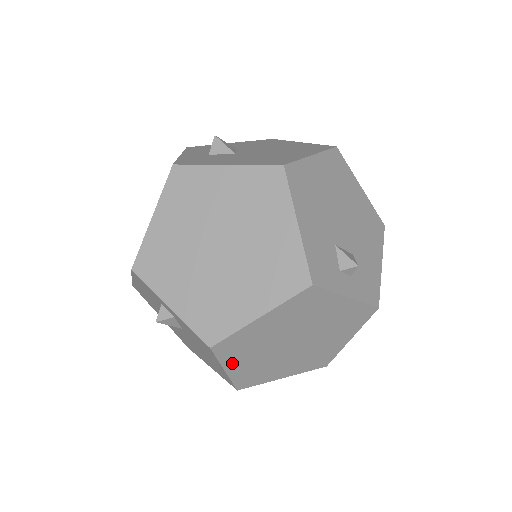
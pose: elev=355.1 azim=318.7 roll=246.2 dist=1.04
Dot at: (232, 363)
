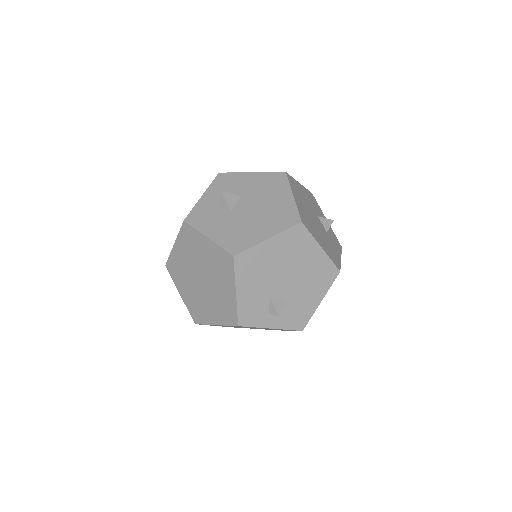
Dot at: occluded
